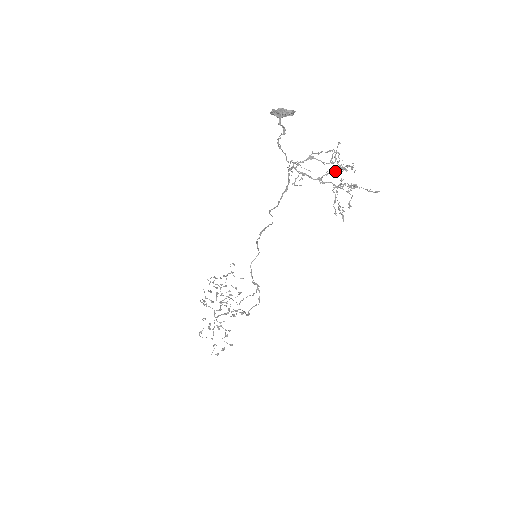
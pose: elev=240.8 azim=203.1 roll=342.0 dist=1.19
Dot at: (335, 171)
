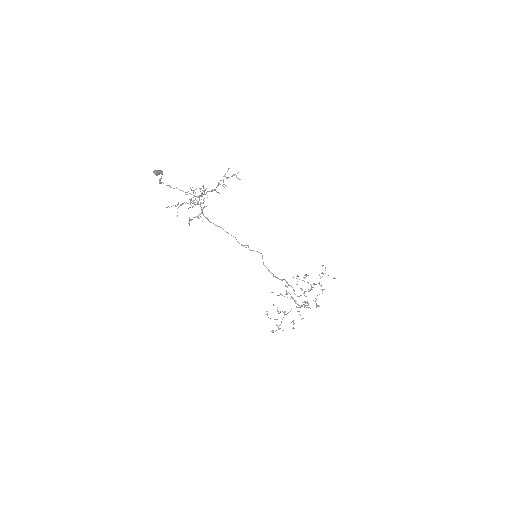
Dot at: (201, 193)
